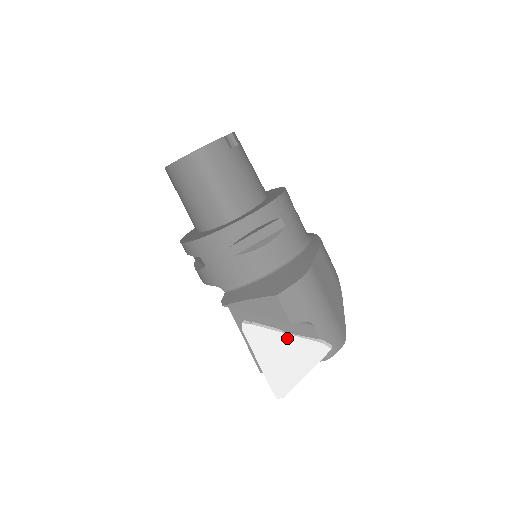
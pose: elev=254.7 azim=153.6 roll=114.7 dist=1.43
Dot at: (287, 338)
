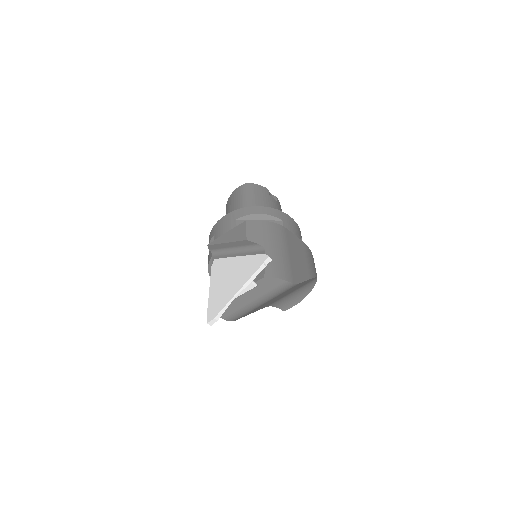
Dot at: (240, 260)
